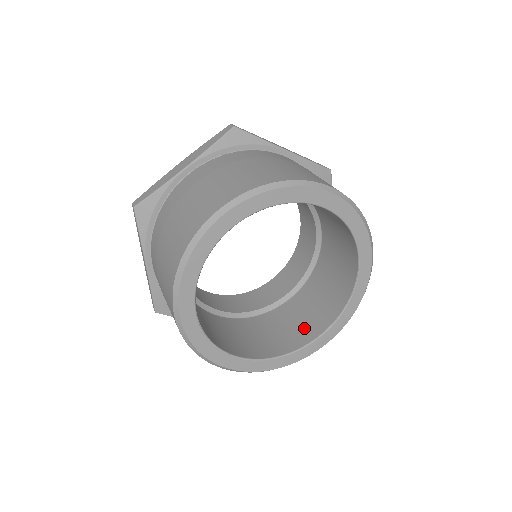
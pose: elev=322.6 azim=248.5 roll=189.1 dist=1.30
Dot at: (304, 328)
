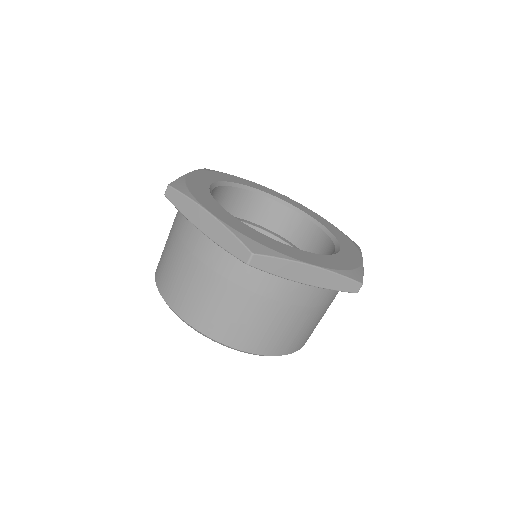
Dot at: occluded
